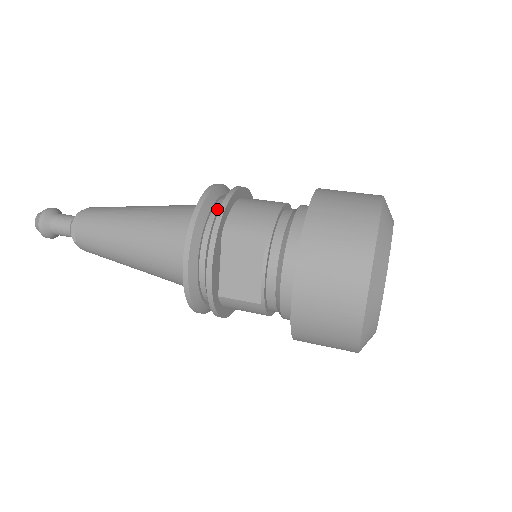
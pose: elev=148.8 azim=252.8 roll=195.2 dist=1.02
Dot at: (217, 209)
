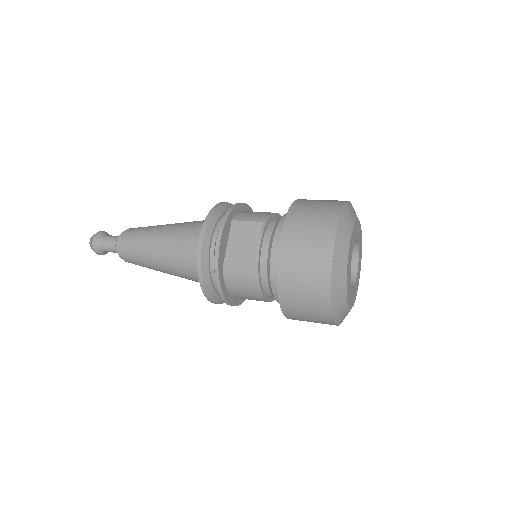
Dot at: occluded
